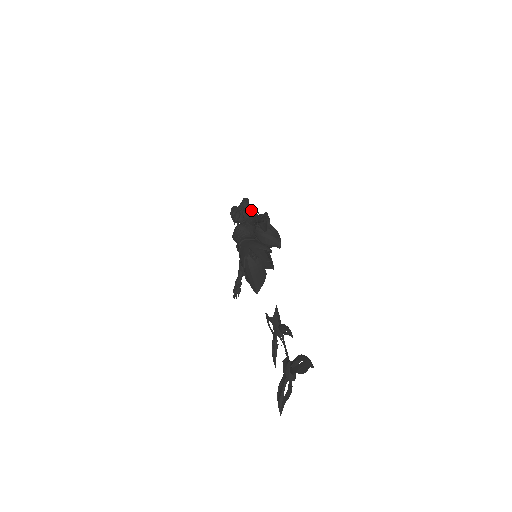
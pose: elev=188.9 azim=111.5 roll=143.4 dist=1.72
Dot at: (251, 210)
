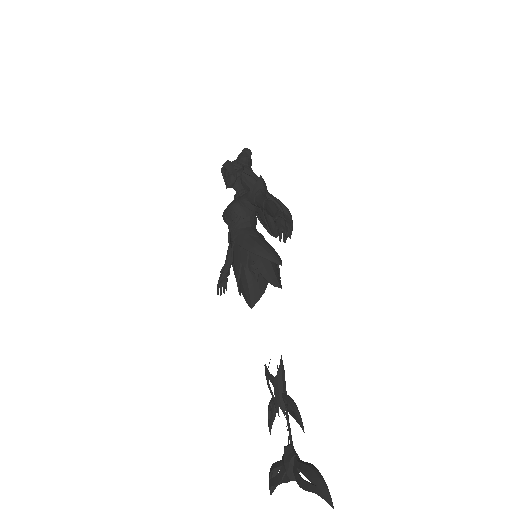
Dot at: (256, 184)
